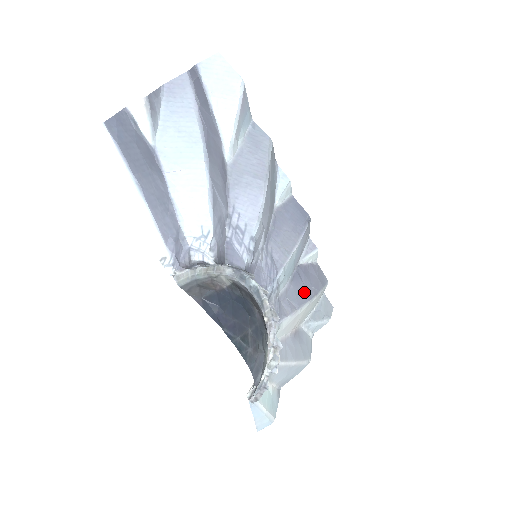
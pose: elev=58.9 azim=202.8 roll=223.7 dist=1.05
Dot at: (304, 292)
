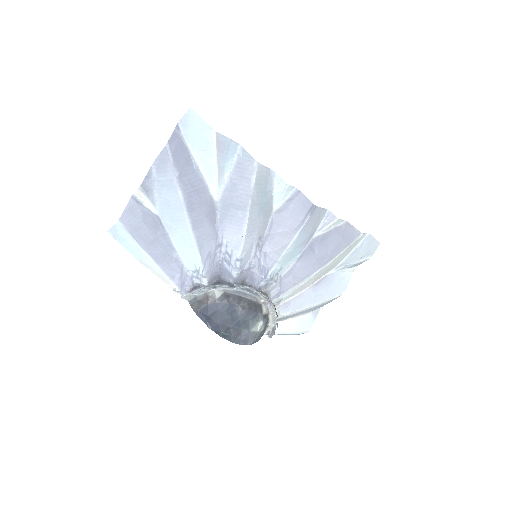
Dot at: (314, 263)
